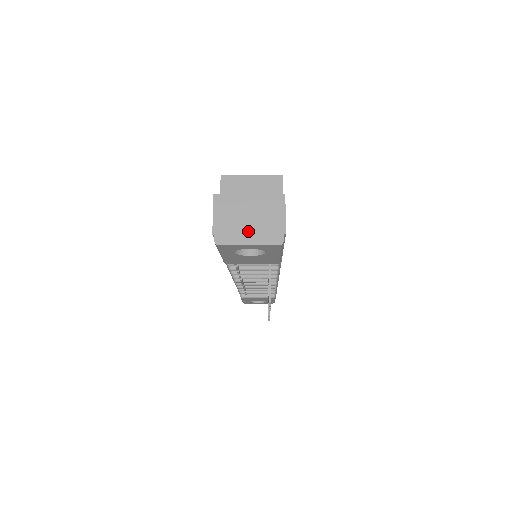
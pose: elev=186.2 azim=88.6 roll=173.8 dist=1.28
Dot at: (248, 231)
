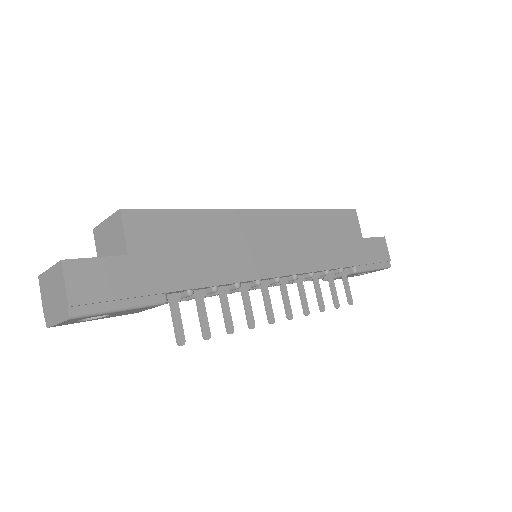
Dot at: (54, 309)
